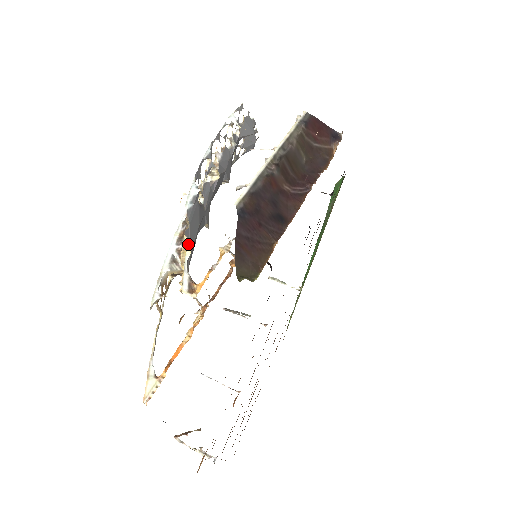
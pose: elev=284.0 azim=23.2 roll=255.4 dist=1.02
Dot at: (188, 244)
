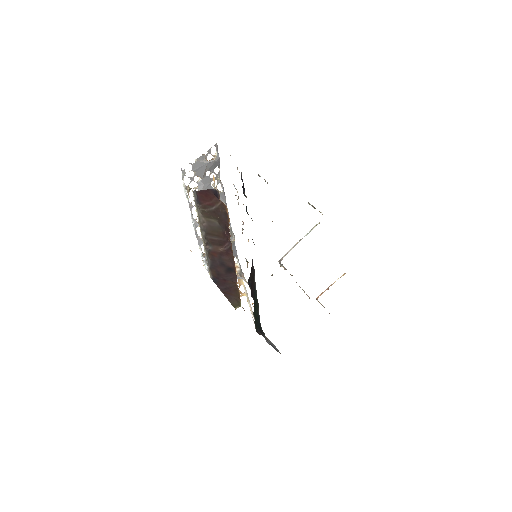
Dot at: occluded
